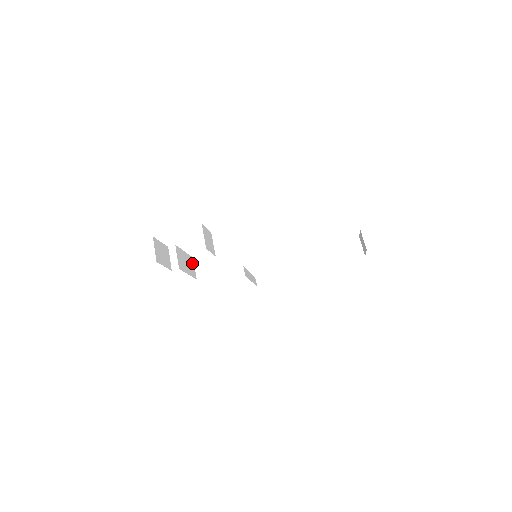
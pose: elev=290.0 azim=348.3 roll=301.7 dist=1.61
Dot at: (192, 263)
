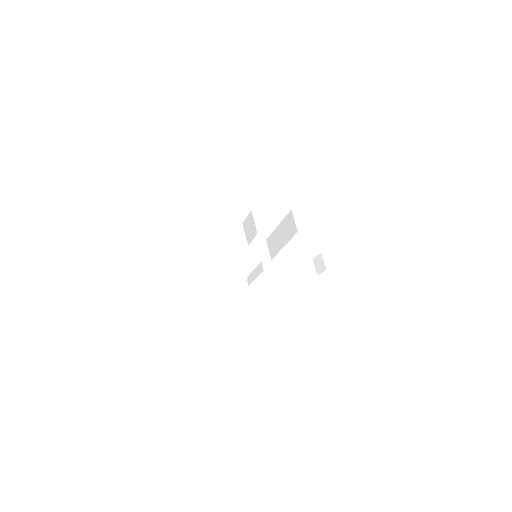
Dot at: (209, 250)
